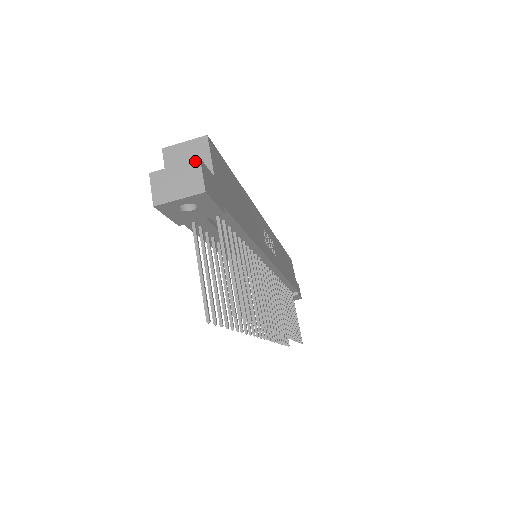
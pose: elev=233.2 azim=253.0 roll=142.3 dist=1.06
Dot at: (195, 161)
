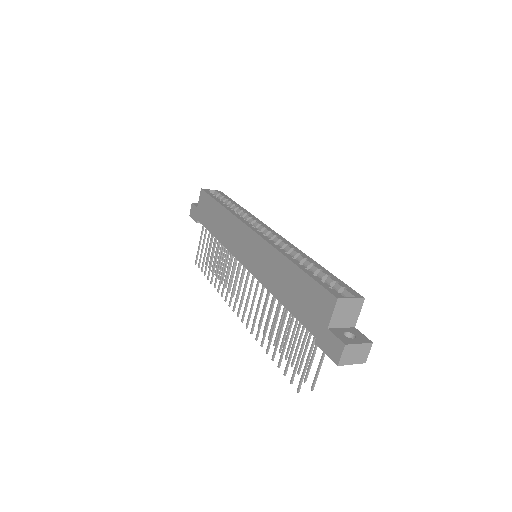
Dot at: (370, 344)
